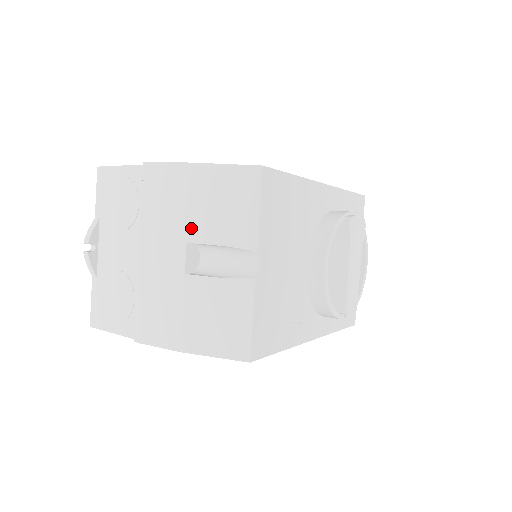
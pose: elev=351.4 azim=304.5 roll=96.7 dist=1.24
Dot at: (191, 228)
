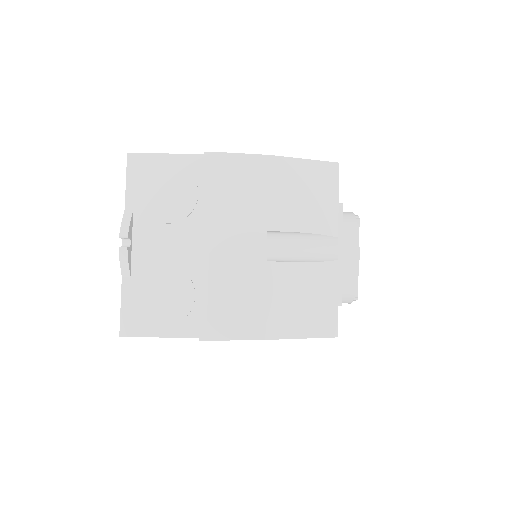
Dot at: (272, 217)
